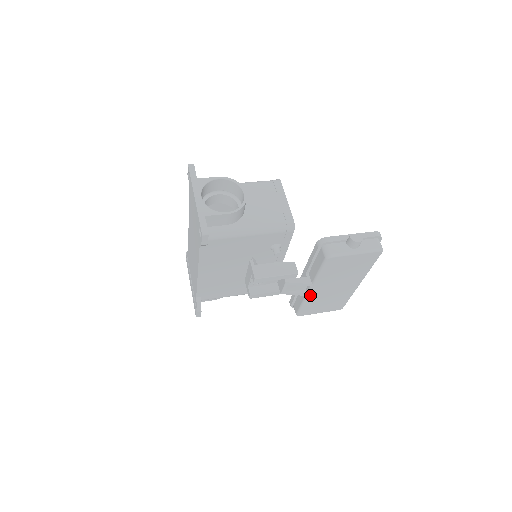
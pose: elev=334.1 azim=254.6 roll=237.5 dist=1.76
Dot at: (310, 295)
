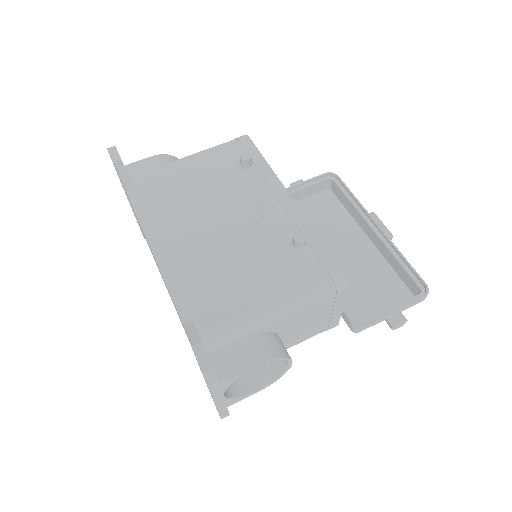
Dot at: occluded
